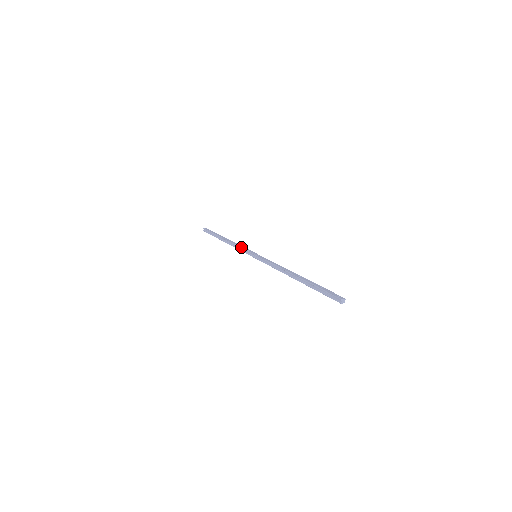
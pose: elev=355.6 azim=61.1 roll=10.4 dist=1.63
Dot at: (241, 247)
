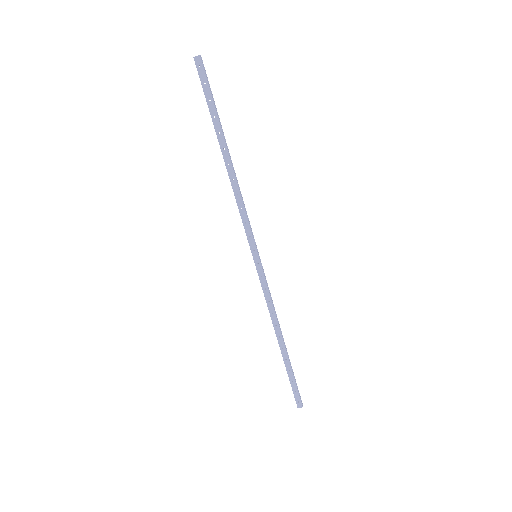
Dot at: (265, 292)
